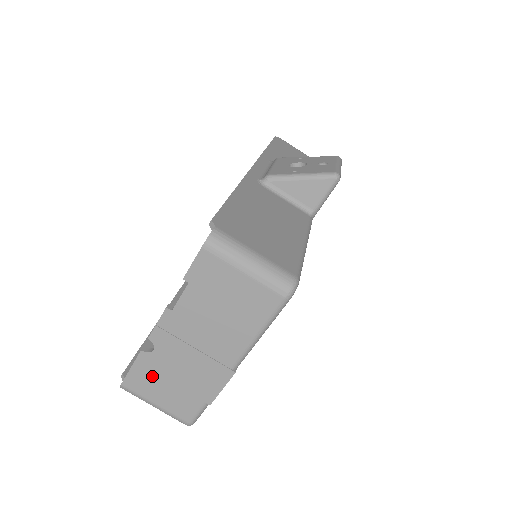
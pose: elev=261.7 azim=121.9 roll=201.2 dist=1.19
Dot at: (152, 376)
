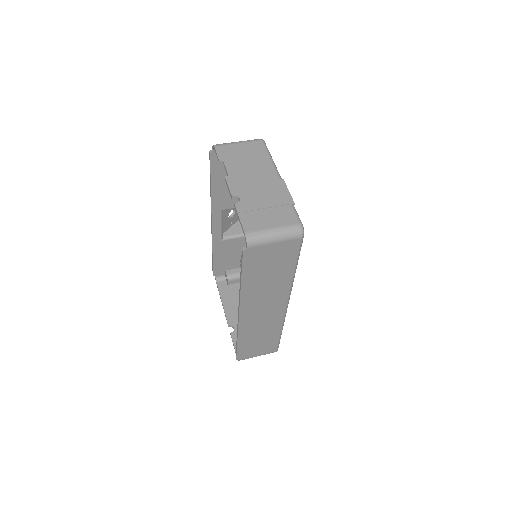
Dot at: (254, 213)
